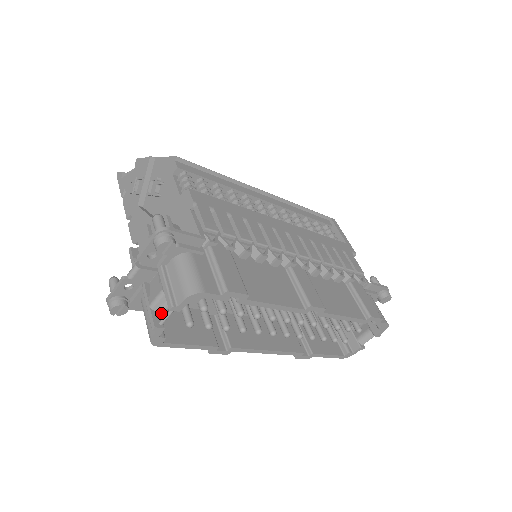
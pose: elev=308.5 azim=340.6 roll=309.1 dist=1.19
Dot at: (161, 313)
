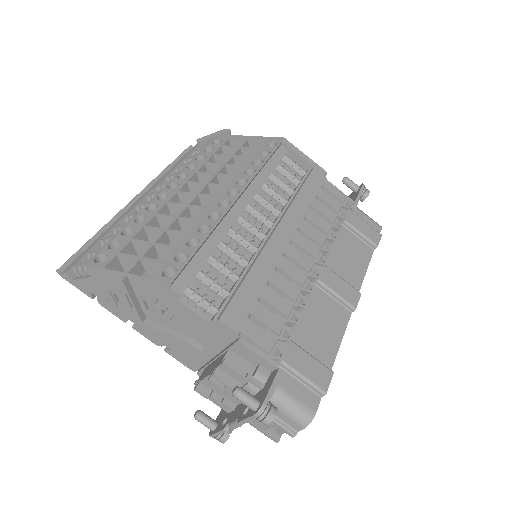
Dot at: occluded
